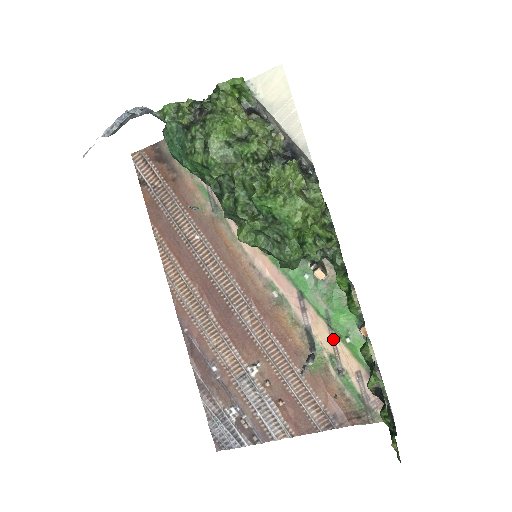
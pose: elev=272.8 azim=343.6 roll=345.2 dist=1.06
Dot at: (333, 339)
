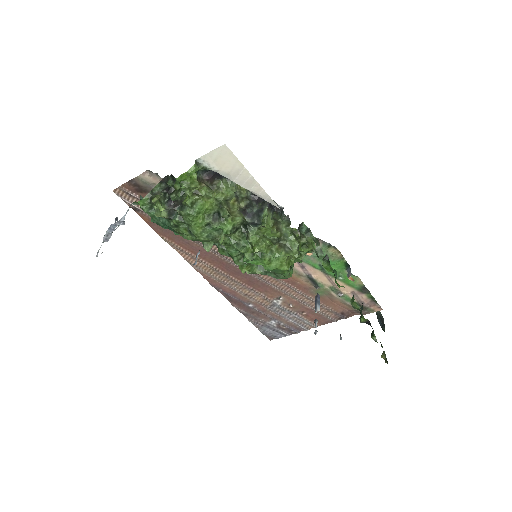
Dot at: (330, 279)
